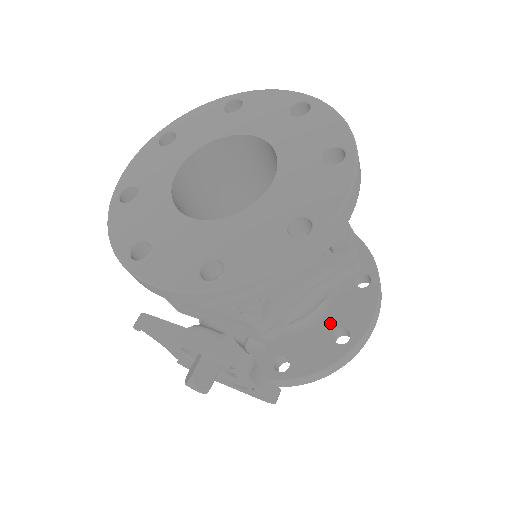
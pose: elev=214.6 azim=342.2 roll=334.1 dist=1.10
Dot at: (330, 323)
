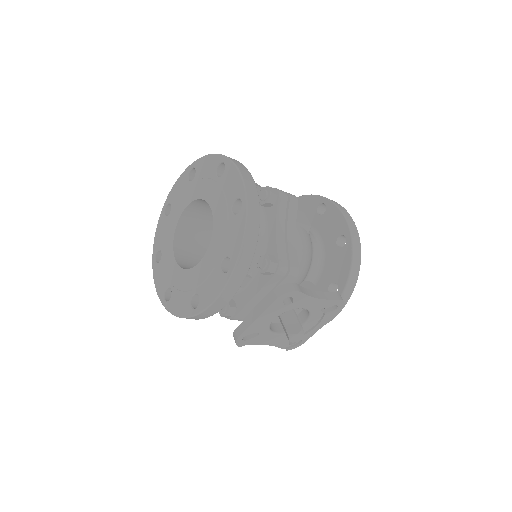
Dot at: (331, 244)
